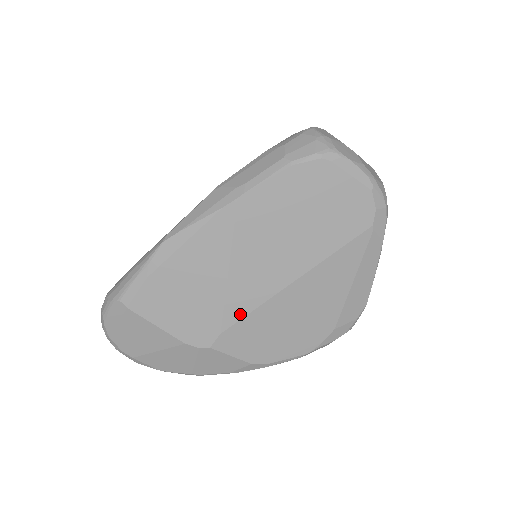
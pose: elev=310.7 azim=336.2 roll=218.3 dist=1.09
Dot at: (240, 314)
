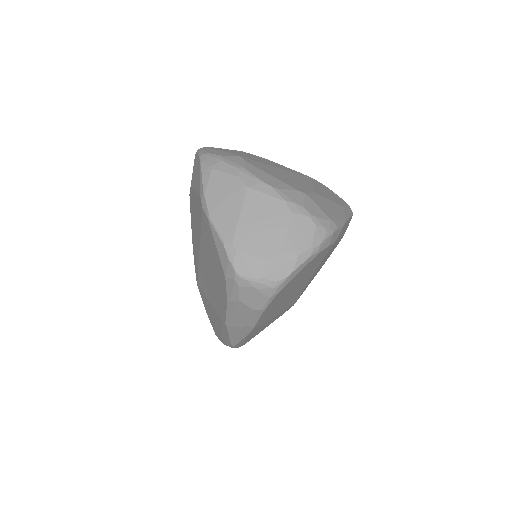
Dot at: (296, 299)
